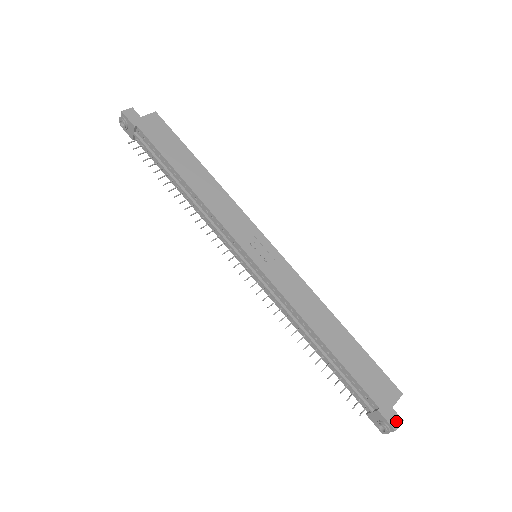
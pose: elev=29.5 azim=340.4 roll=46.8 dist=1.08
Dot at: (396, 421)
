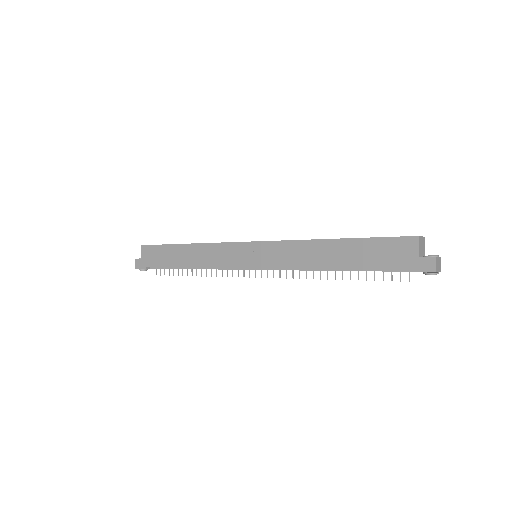
Dot at: (430, 264)
